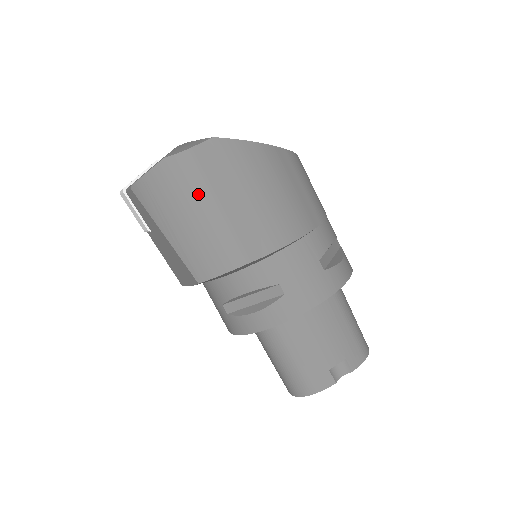
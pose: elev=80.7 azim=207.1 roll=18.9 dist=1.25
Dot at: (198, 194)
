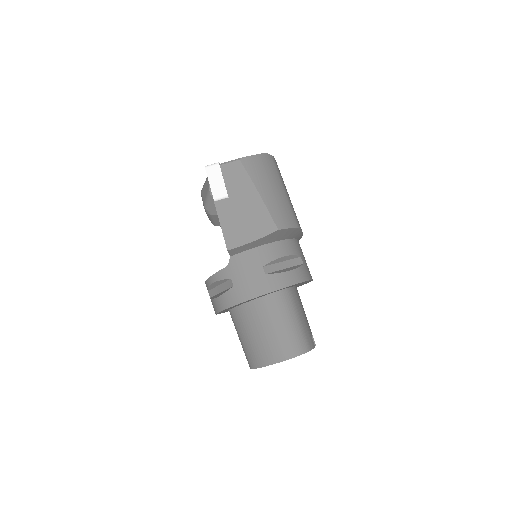
Dot at: (280, 180)
